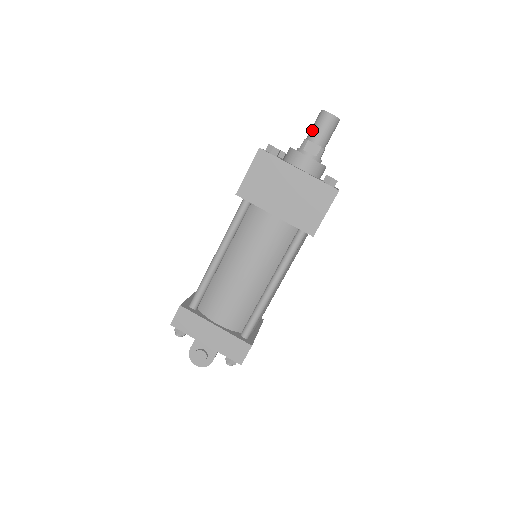
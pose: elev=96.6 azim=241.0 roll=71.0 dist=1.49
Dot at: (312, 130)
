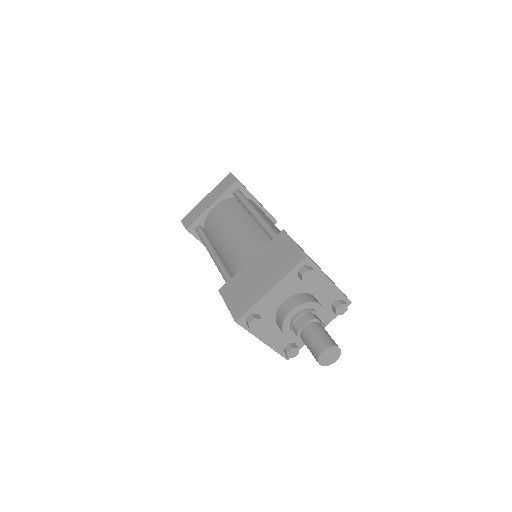
Dot at: (306, 340)
